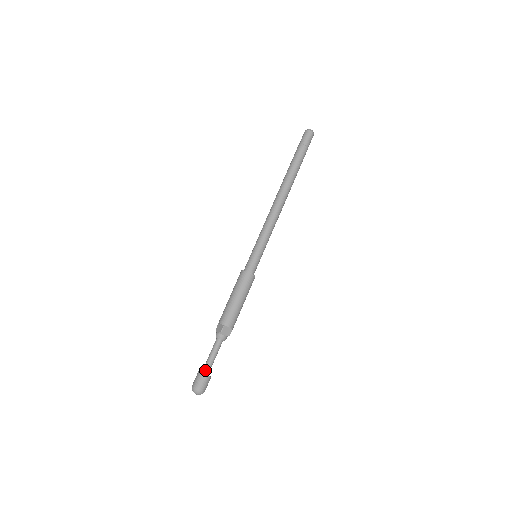
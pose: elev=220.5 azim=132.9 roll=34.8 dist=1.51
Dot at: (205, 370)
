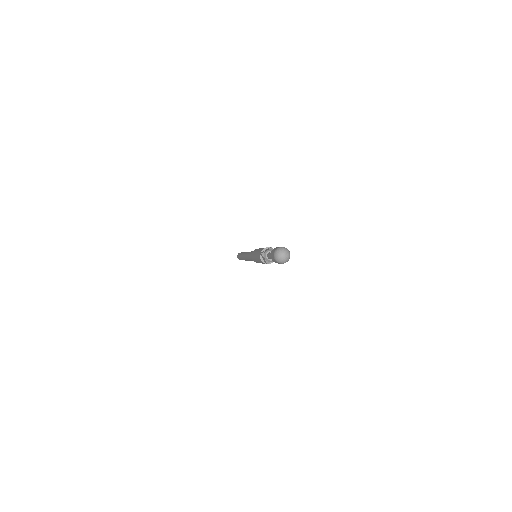
Dot at: occluded
